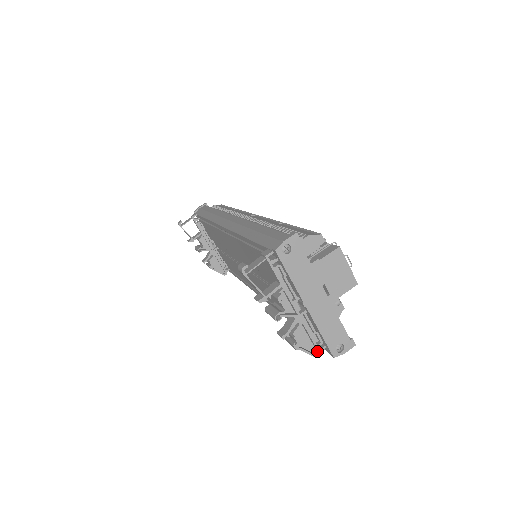
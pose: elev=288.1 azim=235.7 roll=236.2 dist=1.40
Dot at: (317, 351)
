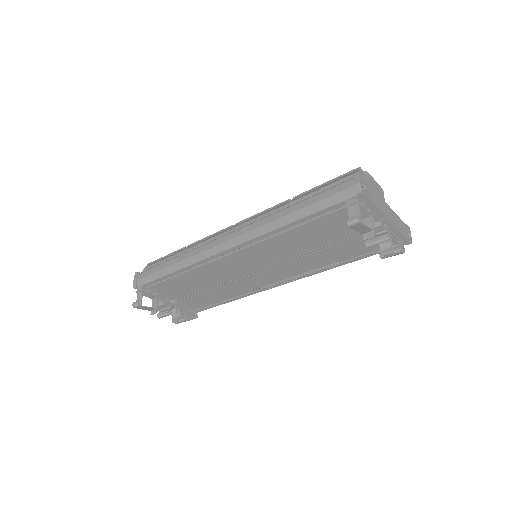
Dot at: occluded
